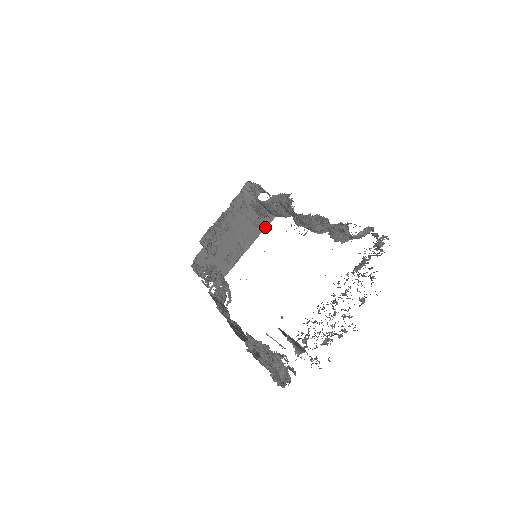
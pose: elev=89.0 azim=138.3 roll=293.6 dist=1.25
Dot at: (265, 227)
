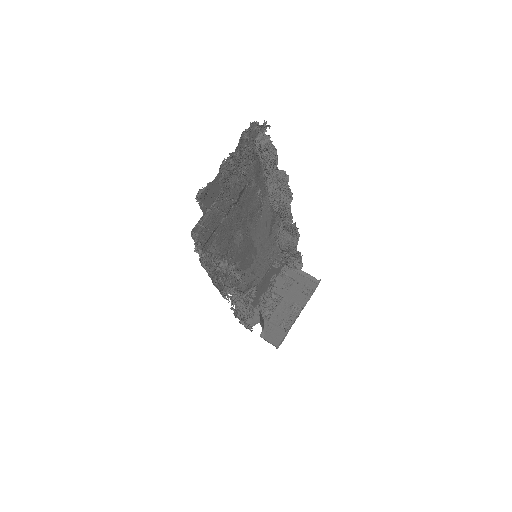
Dot at: (313, 292)
